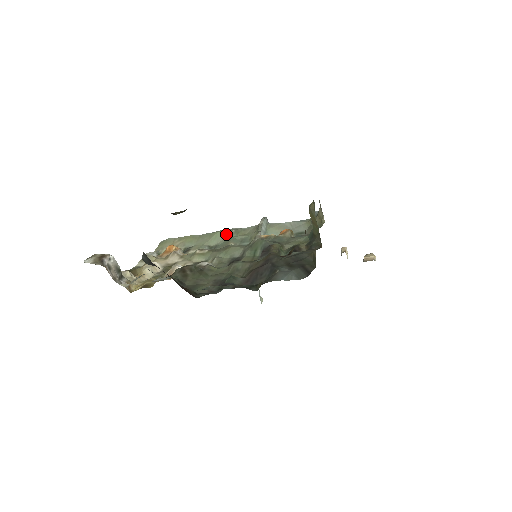
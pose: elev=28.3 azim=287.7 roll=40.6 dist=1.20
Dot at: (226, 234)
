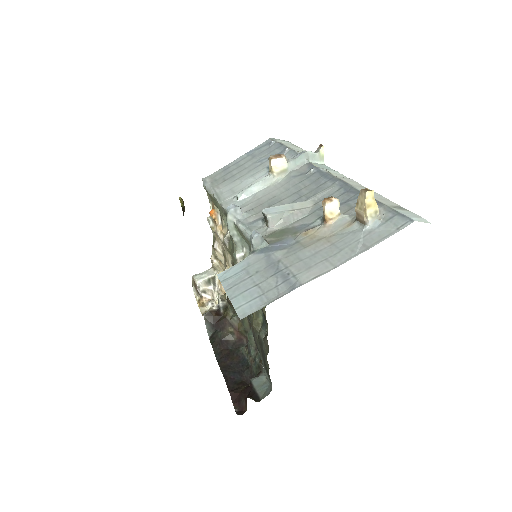
Dot at: occluded
